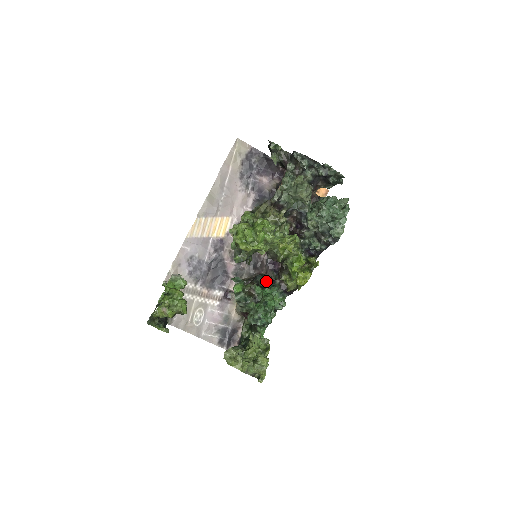
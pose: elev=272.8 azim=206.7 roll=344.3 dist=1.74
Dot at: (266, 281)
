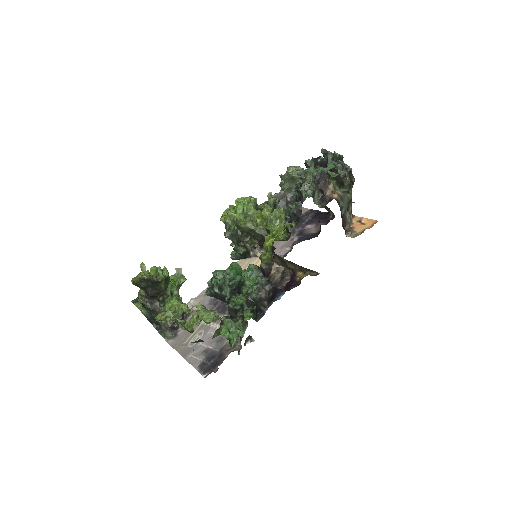
Dot at: occluded
